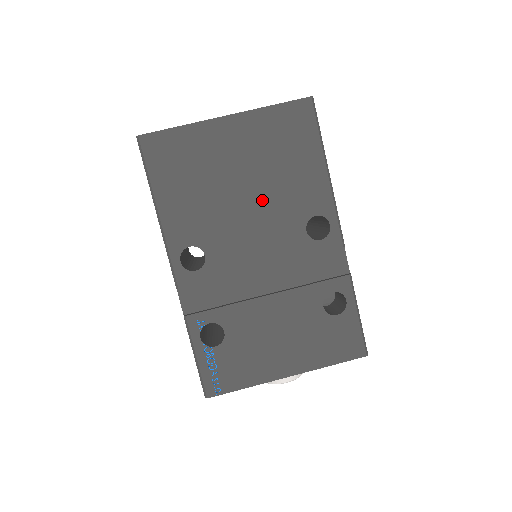
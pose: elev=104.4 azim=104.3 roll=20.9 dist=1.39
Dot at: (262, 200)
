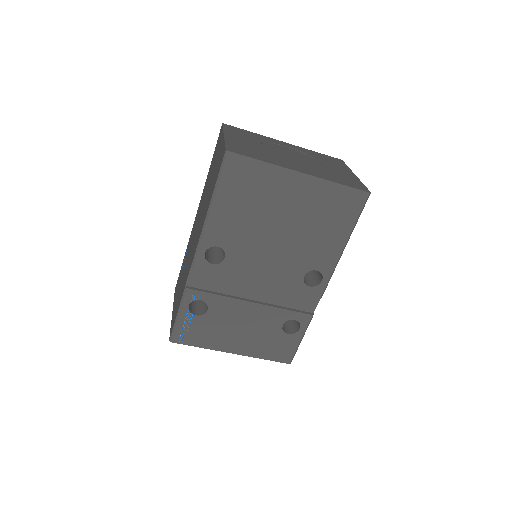
Dot at: (288, 242)
